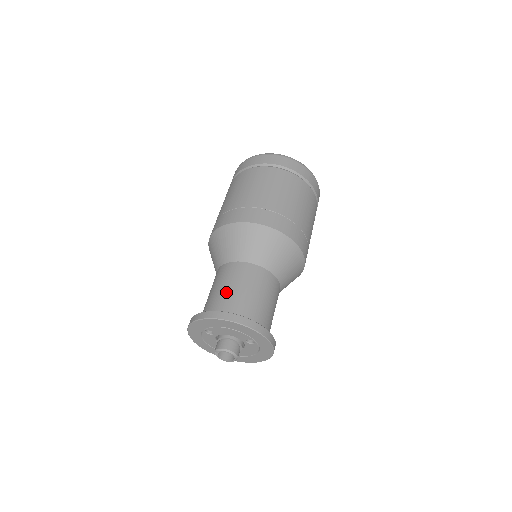
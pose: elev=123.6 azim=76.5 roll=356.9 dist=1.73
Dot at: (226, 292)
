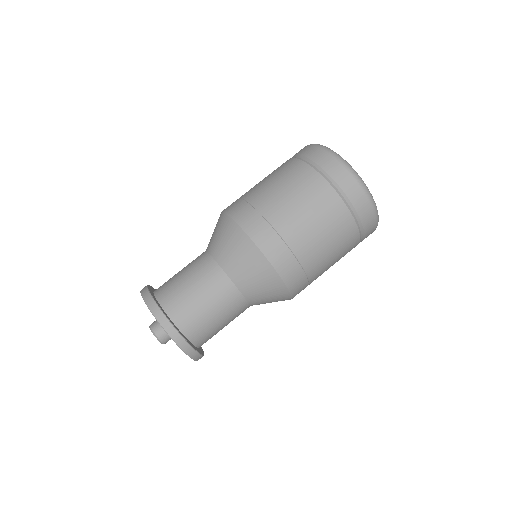
Dot at: (182, 286)
